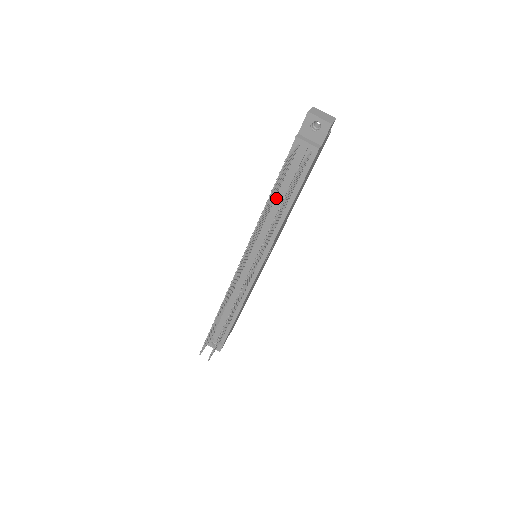
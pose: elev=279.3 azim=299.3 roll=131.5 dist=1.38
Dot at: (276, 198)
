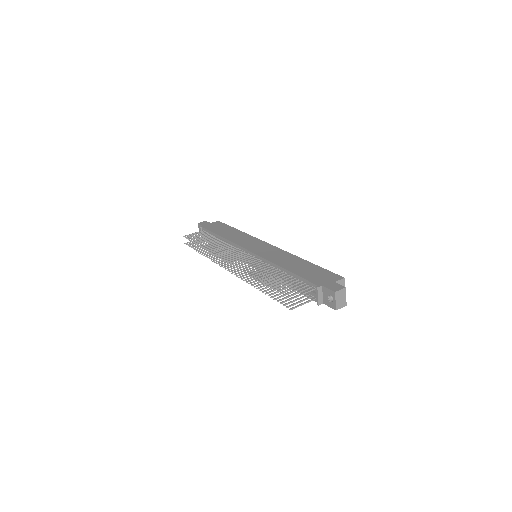
Dot at: (285, 273)
